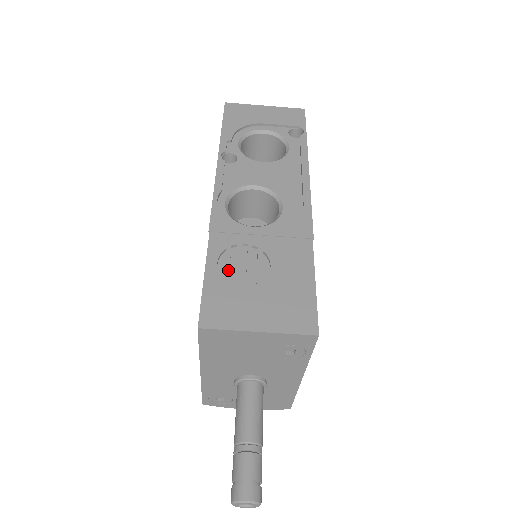
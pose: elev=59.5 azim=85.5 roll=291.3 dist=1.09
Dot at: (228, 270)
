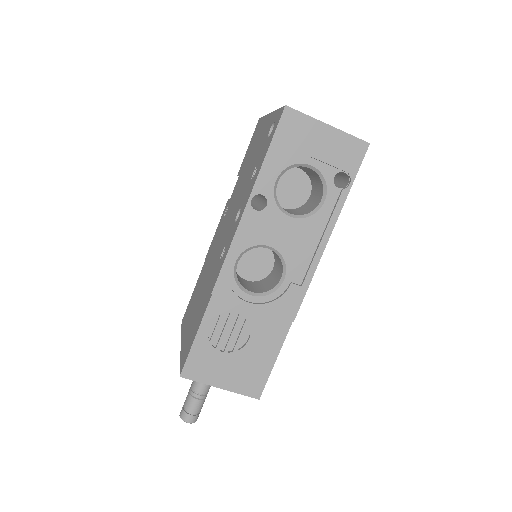
Dot at: (215, 335)
